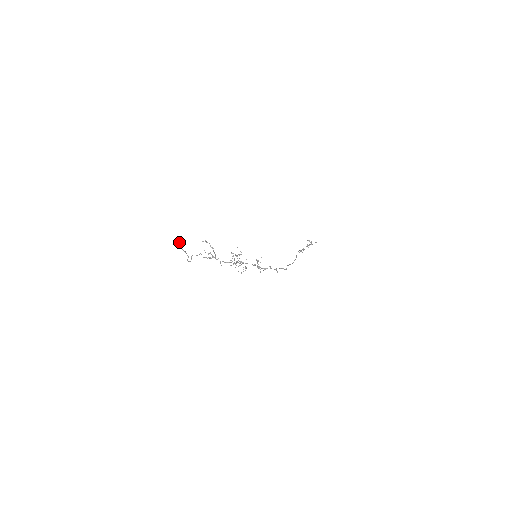
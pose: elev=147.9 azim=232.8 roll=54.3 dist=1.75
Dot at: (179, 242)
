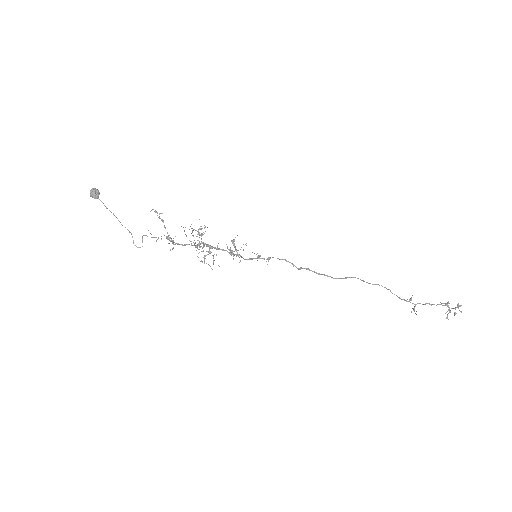
Dot at: (95, 190)
